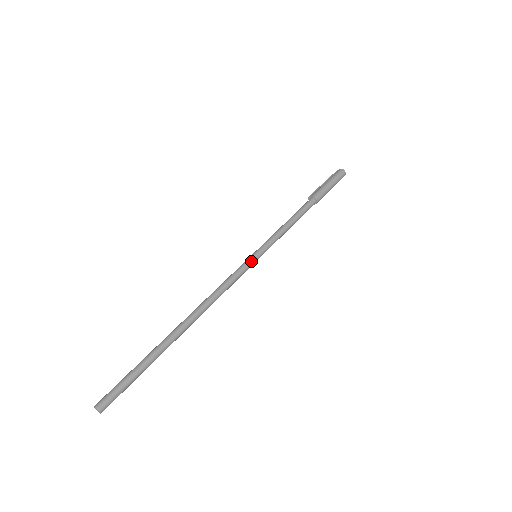
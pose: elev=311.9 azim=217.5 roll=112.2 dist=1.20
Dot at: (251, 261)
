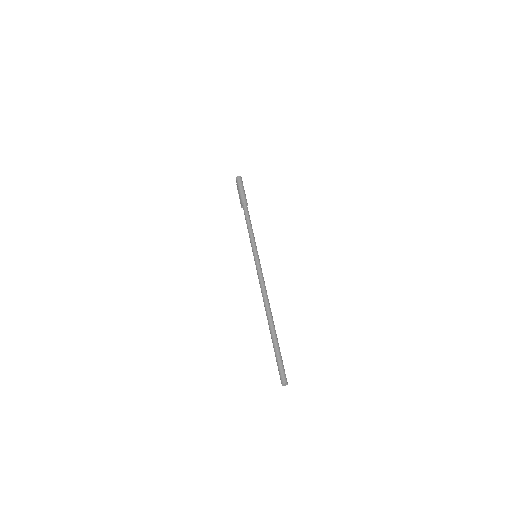
Dot at: (257, 260)
